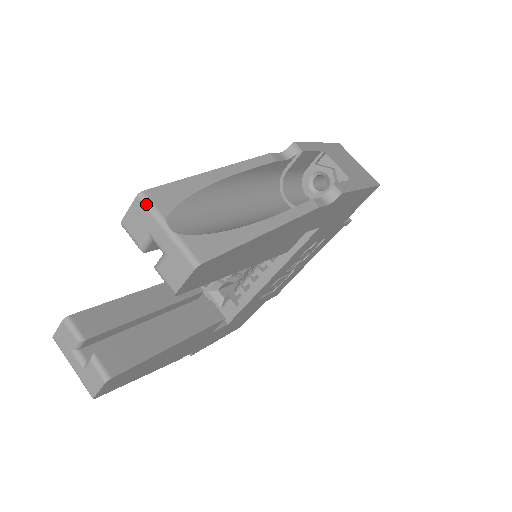
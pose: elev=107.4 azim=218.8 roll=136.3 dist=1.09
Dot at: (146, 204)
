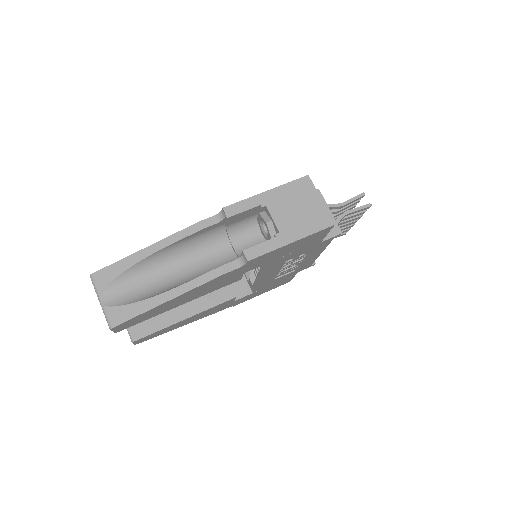
Dot at: (92, 283)
